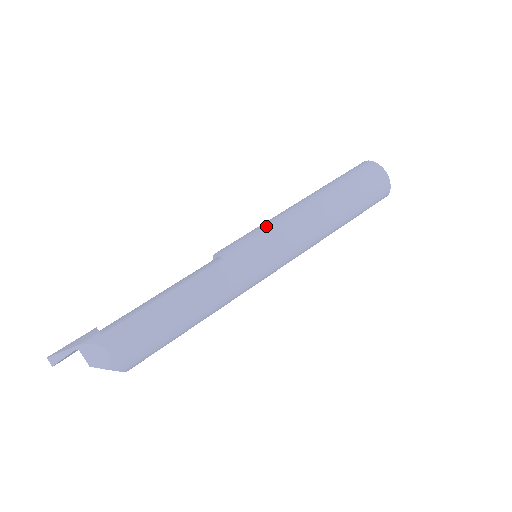
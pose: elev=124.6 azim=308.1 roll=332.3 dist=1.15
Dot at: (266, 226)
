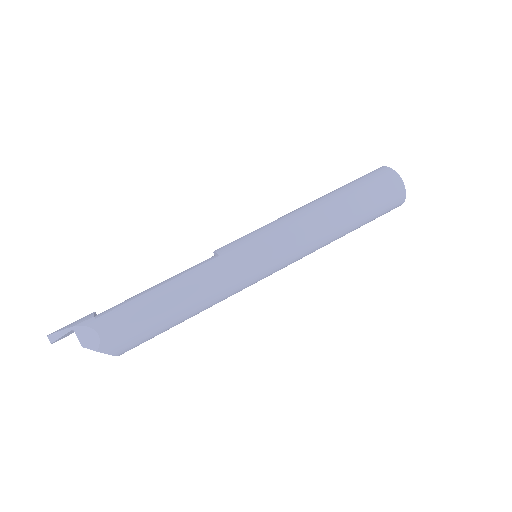
Dot at: (267, 227)
